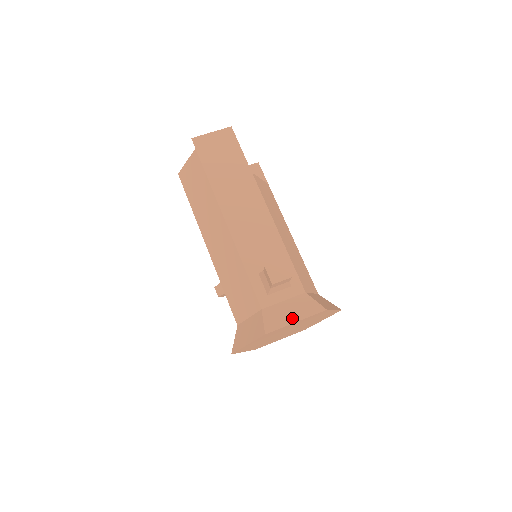
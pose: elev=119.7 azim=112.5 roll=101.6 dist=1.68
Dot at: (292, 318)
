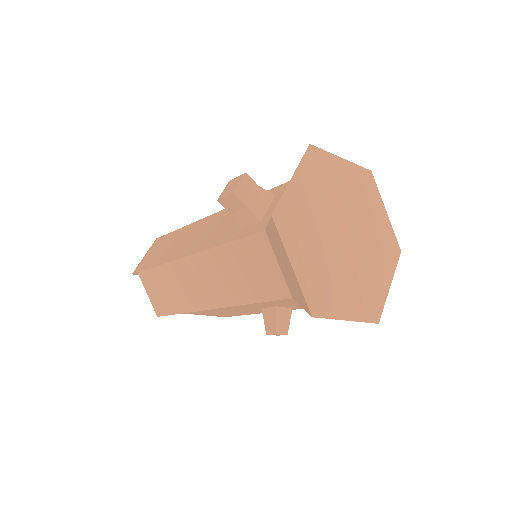
Dot at: occluded
